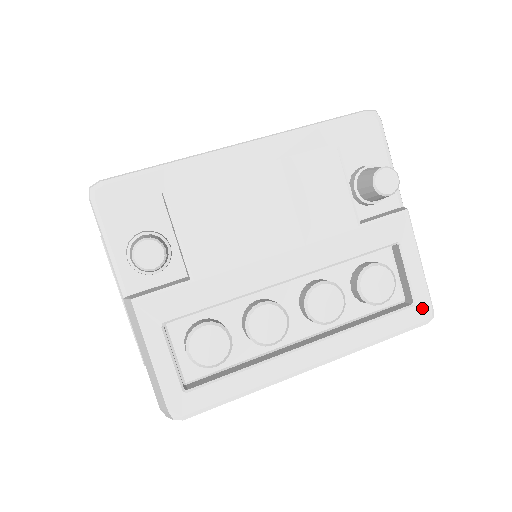
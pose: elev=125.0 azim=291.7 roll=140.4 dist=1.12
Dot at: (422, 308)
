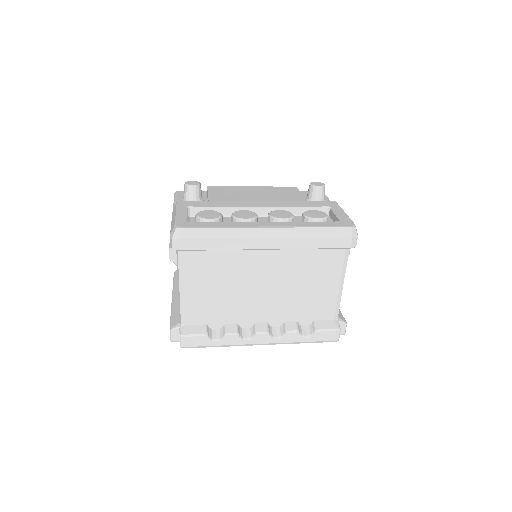
Dot at: (346, 223)
